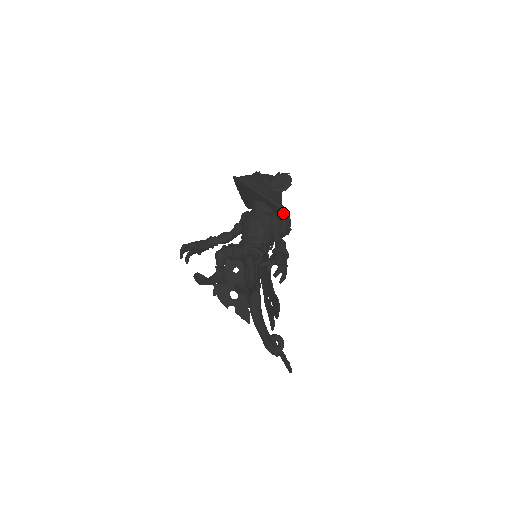
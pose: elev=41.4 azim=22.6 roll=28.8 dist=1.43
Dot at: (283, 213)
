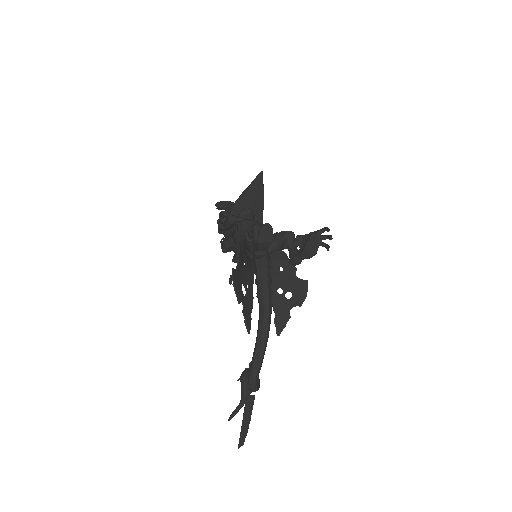
Dot at: occluded
